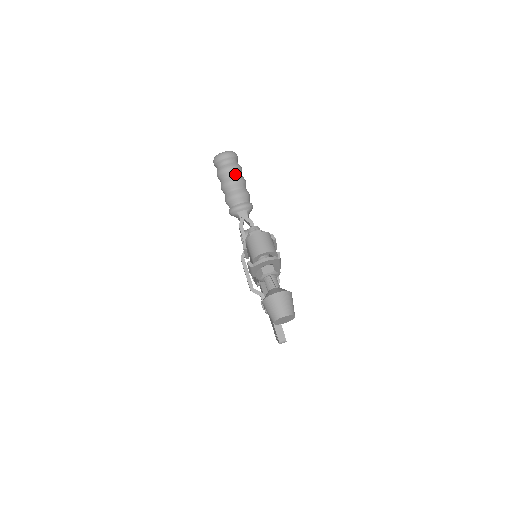
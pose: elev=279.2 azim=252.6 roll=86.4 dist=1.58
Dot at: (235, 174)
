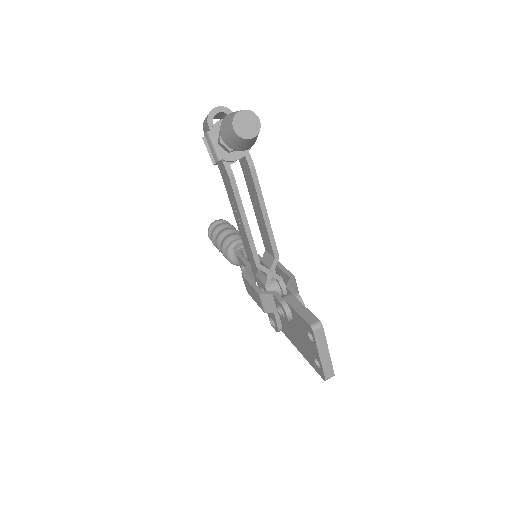
Dot at: occluded
